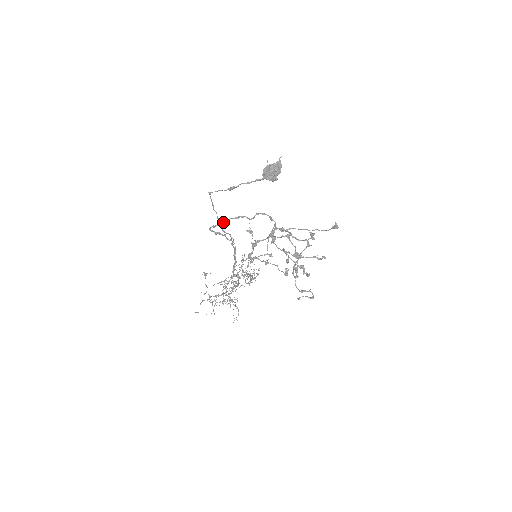
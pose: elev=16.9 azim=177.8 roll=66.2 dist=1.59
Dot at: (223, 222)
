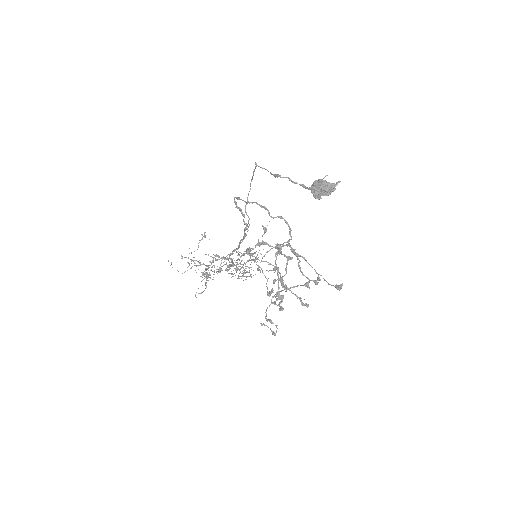
Dot at: occluded
